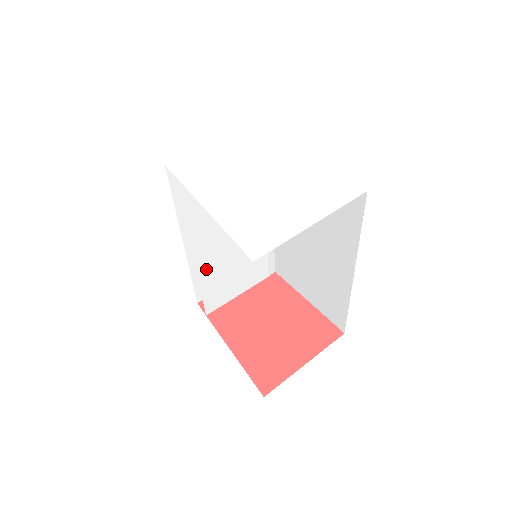
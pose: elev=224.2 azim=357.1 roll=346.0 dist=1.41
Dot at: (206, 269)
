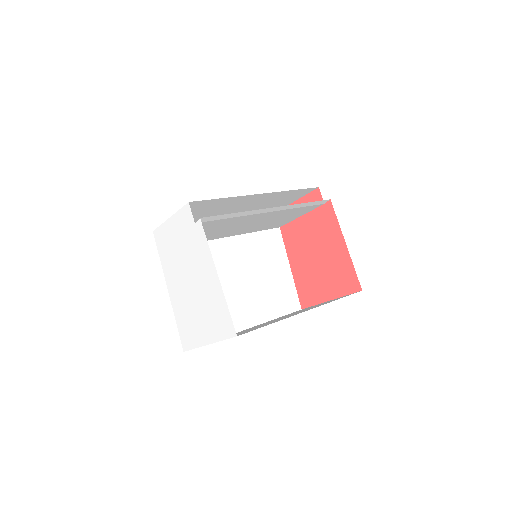
Dot at: (246, 231)
